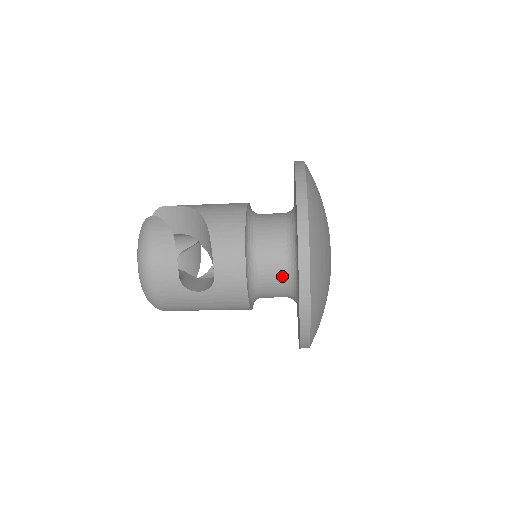
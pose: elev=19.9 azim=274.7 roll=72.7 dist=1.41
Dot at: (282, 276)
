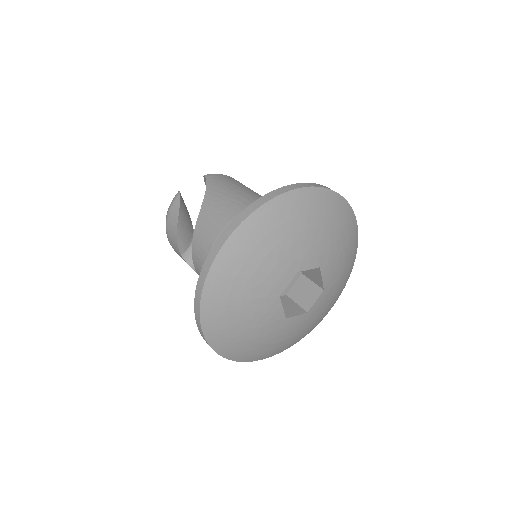
Dot at: occluded
